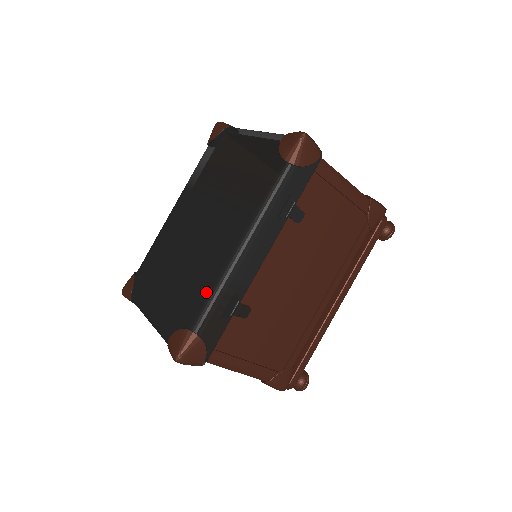
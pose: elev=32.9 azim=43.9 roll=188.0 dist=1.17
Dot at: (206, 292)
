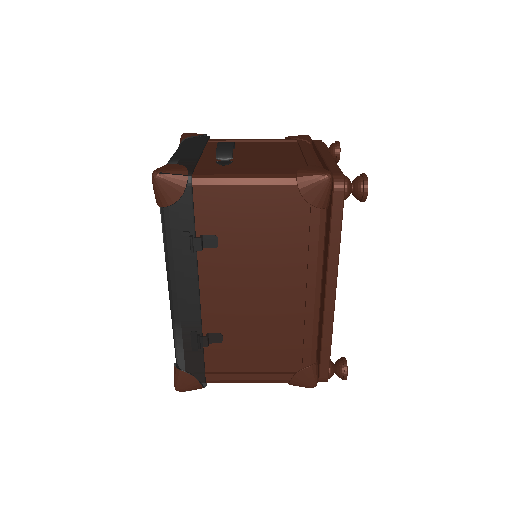
Dot at: occluded
